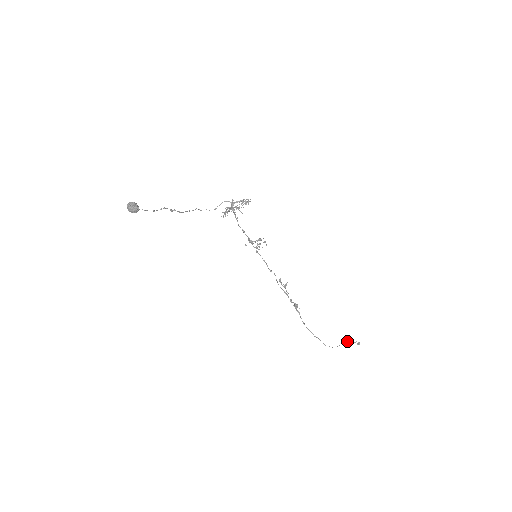
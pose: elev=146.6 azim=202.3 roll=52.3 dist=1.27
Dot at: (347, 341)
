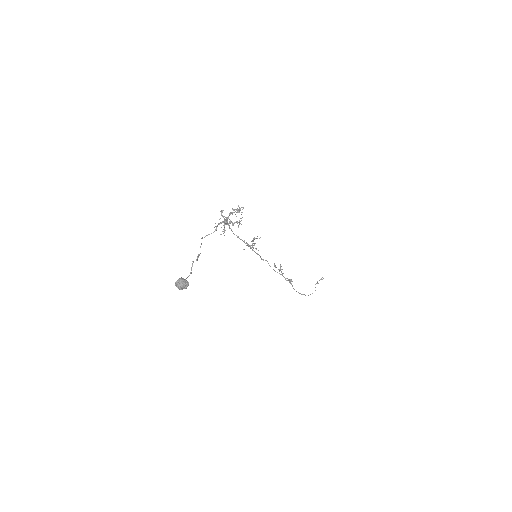
Dot at: (318, 283)
